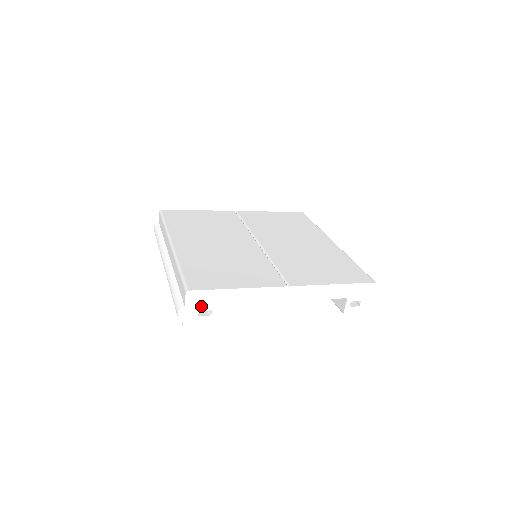
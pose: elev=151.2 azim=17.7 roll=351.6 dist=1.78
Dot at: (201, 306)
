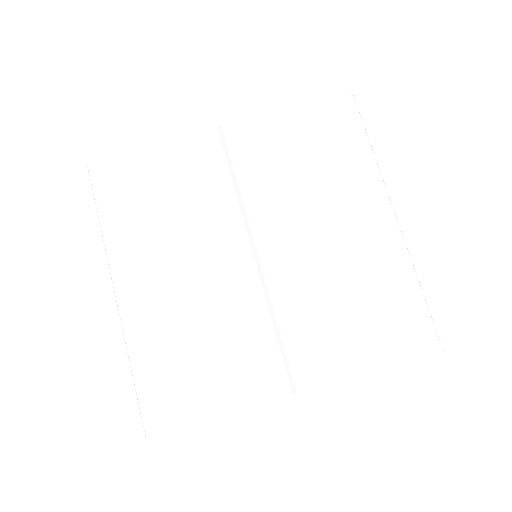
Dot at: occluded
